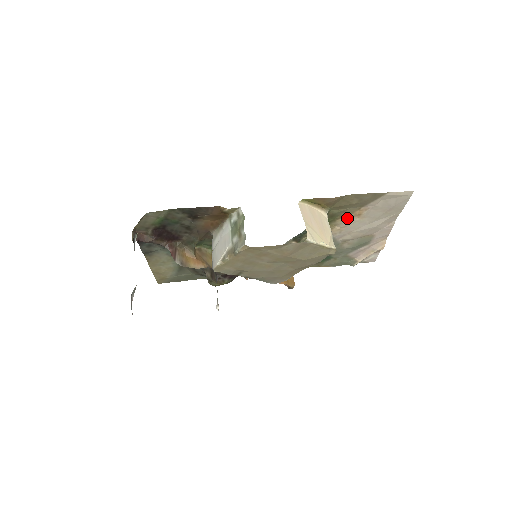
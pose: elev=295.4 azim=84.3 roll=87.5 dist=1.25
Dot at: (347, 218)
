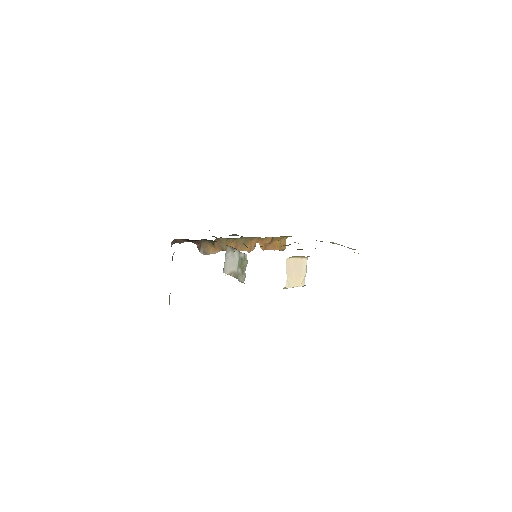
Dot at: occluded
